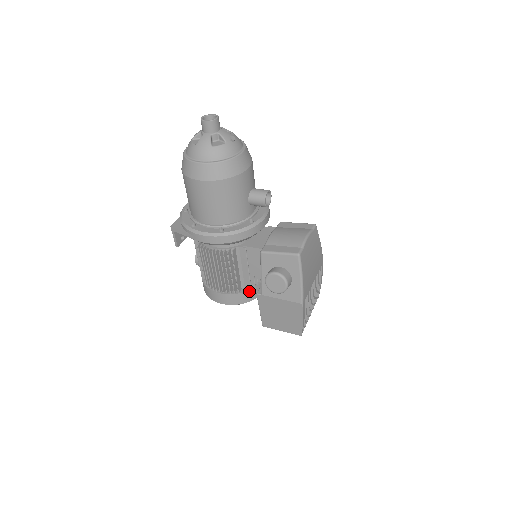
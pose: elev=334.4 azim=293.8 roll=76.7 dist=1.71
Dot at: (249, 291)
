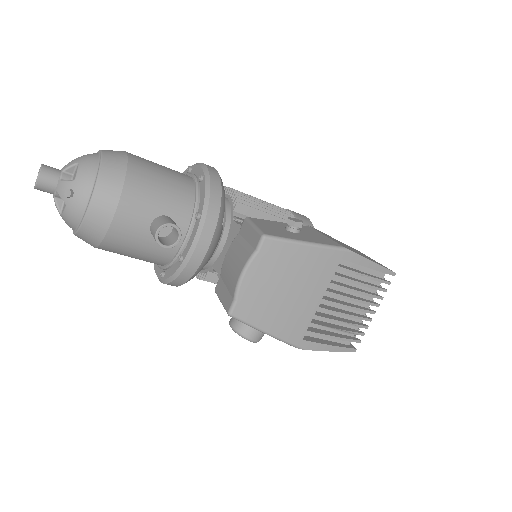
Dot at: occluded
